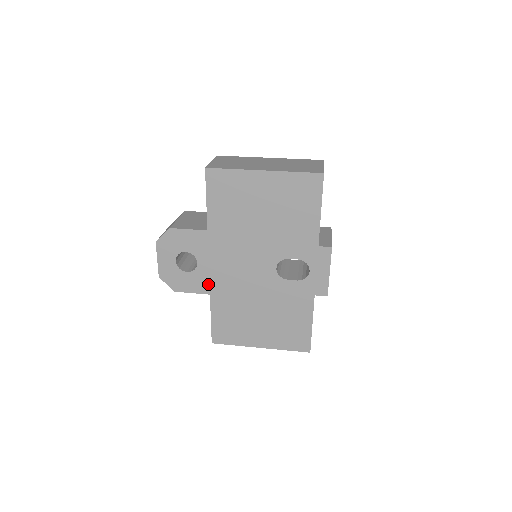
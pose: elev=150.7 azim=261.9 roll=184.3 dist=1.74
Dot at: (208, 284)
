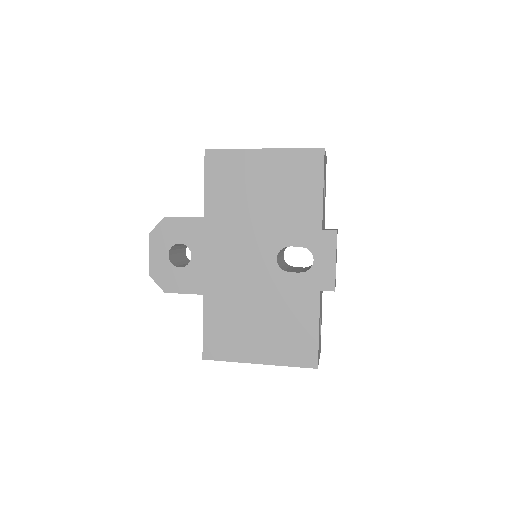
Dot at: (202, 282)
